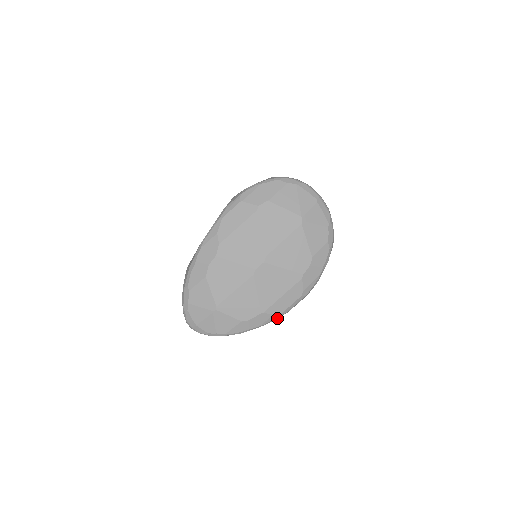
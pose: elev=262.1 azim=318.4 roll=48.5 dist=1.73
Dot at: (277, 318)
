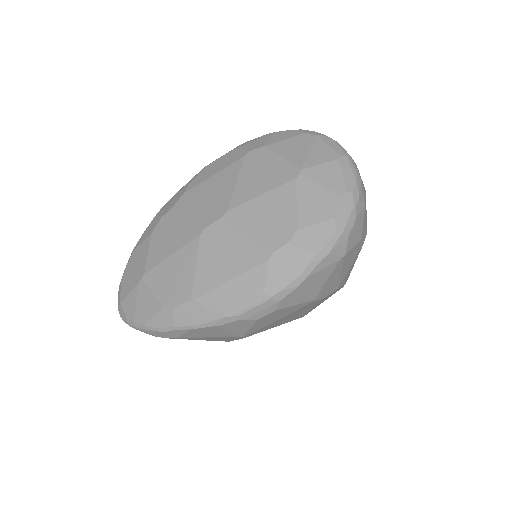
Dot at: (218, 323)
